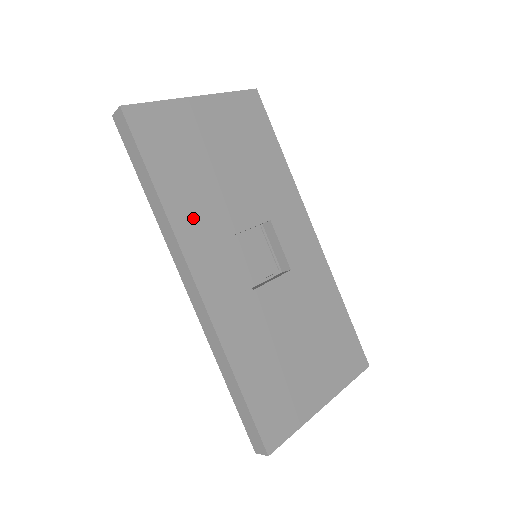
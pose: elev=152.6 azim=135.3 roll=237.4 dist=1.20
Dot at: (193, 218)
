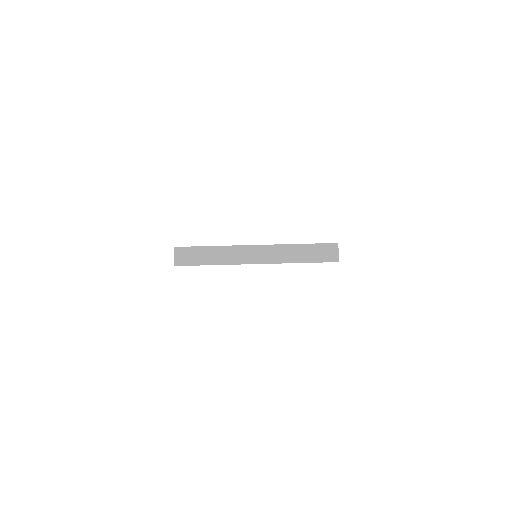
Dot at: occluded
